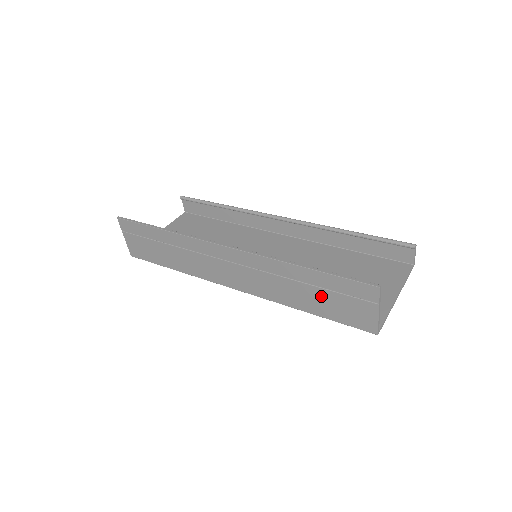
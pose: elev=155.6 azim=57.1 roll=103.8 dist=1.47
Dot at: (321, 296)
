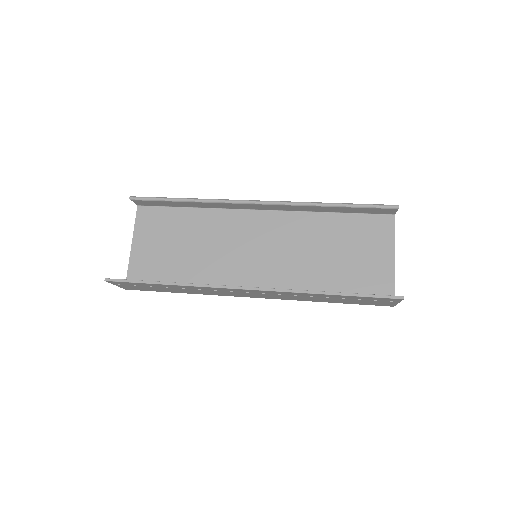
Dot at: (346, 300)
